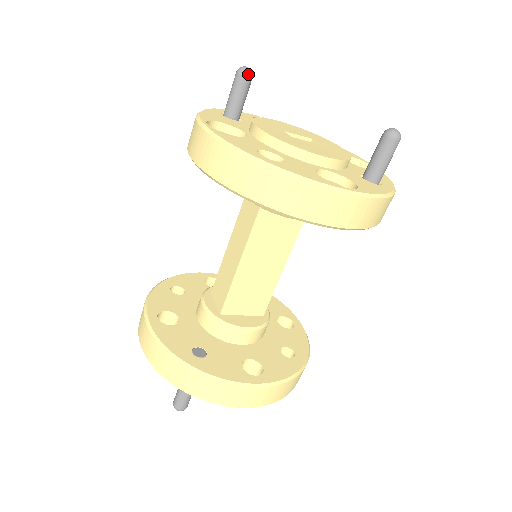
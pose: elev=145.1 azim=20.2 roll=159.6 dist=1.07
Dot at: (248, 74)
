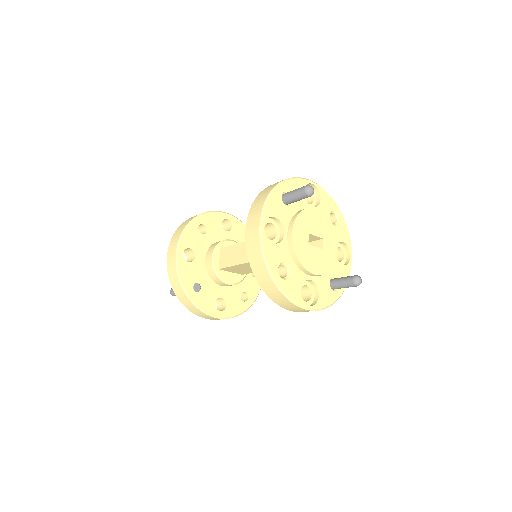
Dot at: (310, 196)
